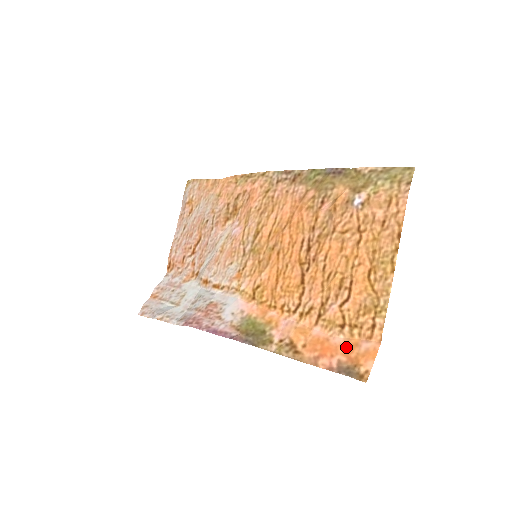
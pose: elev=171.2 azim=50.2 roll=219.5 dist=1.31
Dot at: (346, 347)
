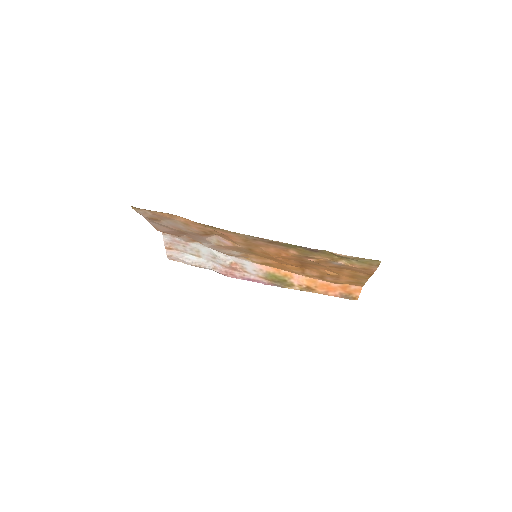
Dot at: (342, 288)
